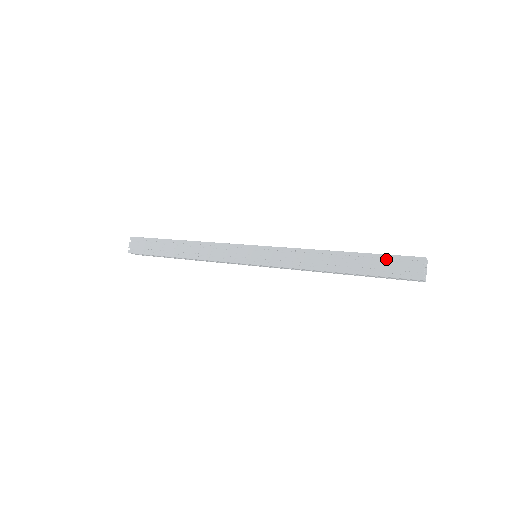
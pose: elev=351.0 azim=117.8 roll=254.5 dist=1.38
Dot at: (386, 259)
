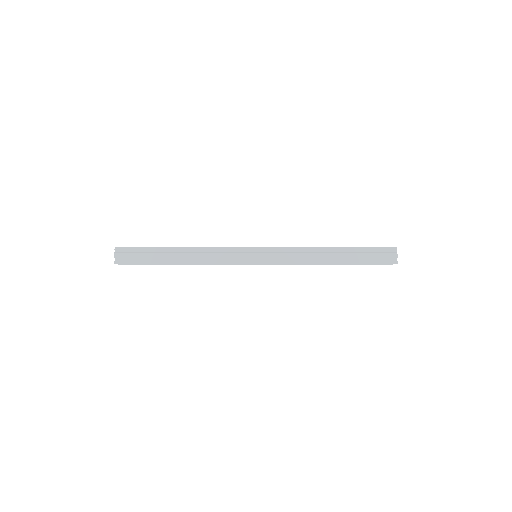
Dot at: (369, 250)
